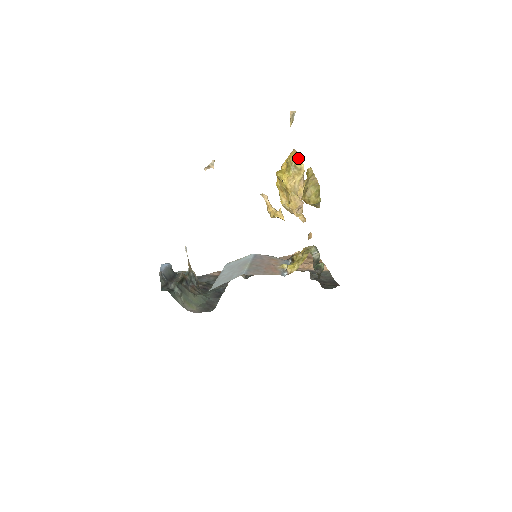
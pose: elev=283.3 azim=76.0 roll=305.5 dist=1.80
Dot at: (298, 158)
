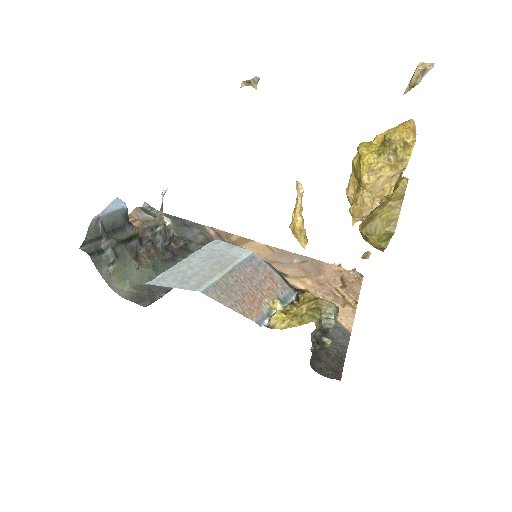
Dot at: (407, 140)
